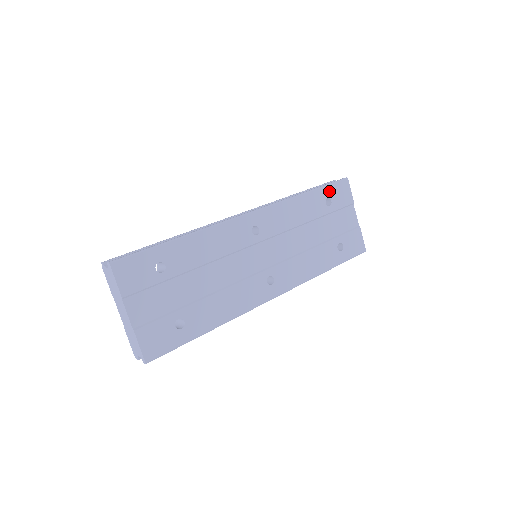
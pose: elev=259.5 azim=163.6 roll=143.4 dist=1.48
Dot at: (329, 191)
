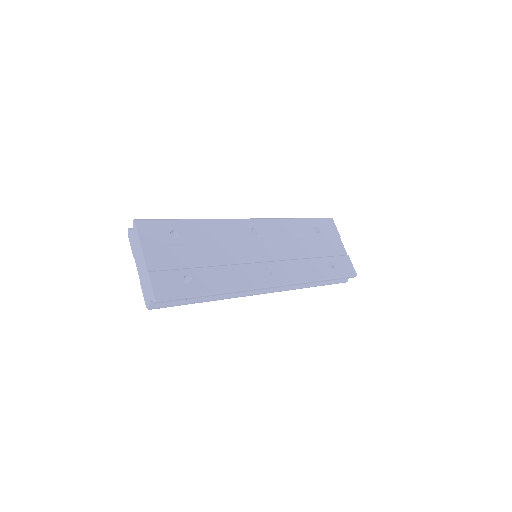
Dot at: (317, 222)
